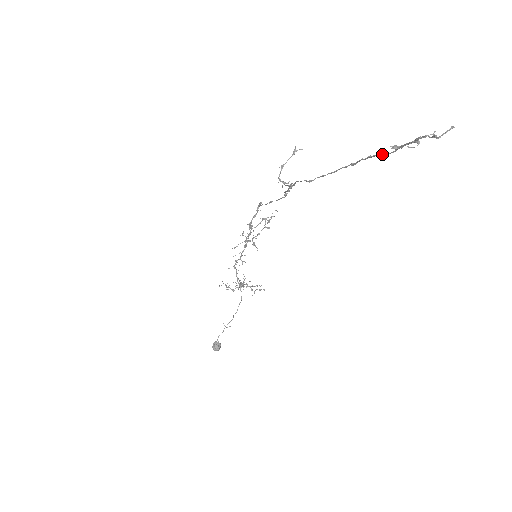
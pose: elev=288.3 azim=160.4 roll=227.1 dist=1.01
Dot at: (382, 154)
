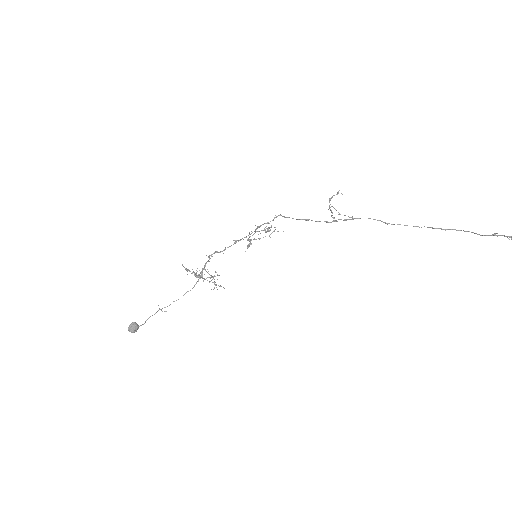
Dot at: occluded
